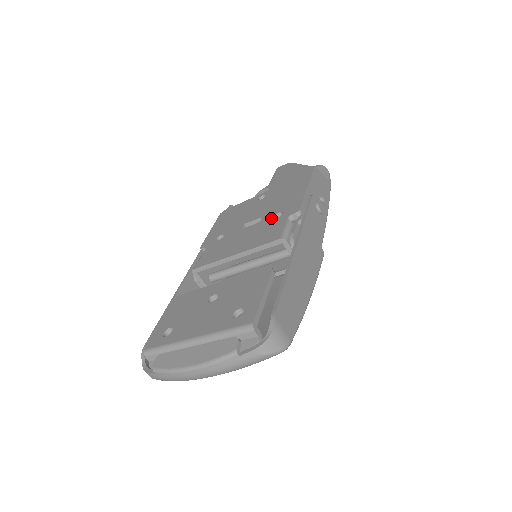
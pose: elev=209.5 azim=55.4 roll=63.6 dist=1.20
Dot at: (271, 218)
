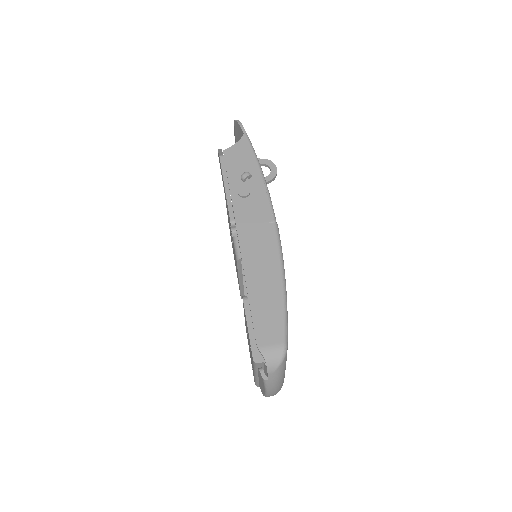
Dot at: occluded
